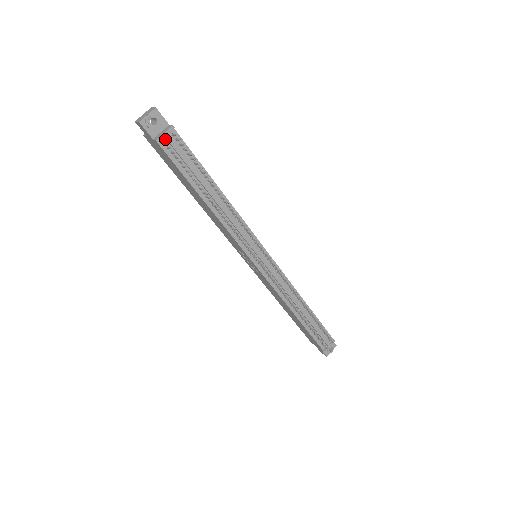
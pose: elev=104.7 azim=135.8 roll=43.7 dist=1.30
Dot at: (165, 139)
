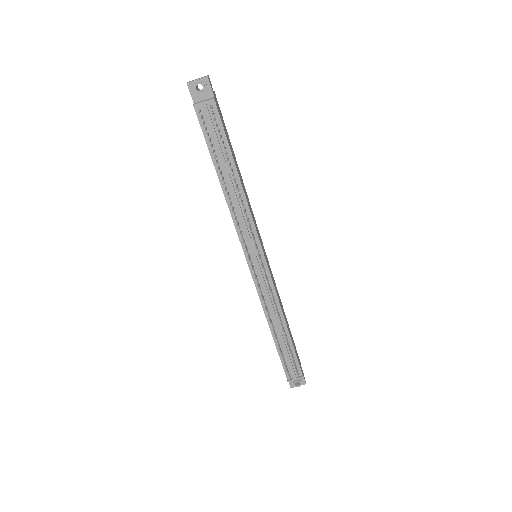
Dot at: (203, 108)
